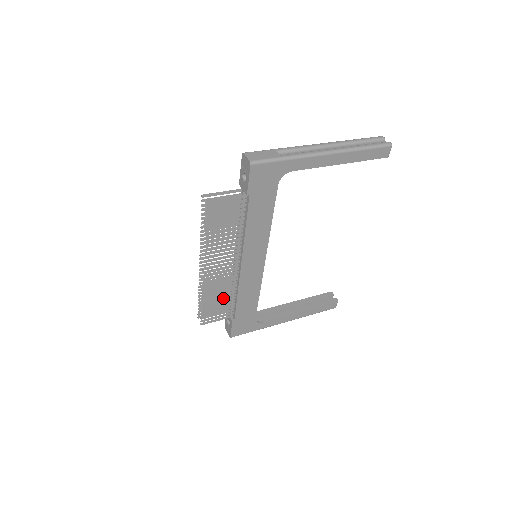
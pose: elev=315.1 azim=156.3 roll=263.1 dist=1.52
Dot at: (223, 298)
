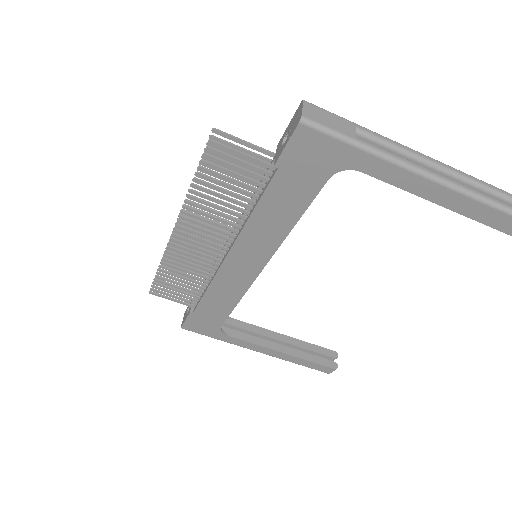
Dot at: (189, 280)
